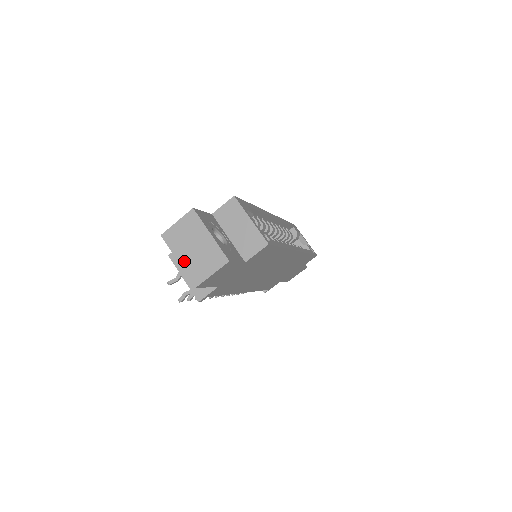
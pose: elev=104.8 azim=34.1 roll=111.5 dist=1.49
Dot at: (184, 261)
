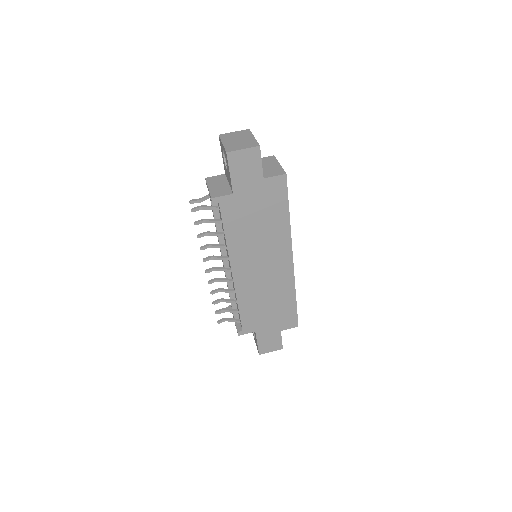
Dot at: (227, 143)
